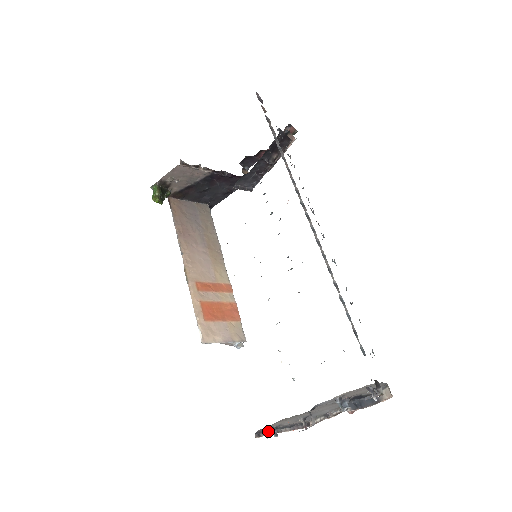
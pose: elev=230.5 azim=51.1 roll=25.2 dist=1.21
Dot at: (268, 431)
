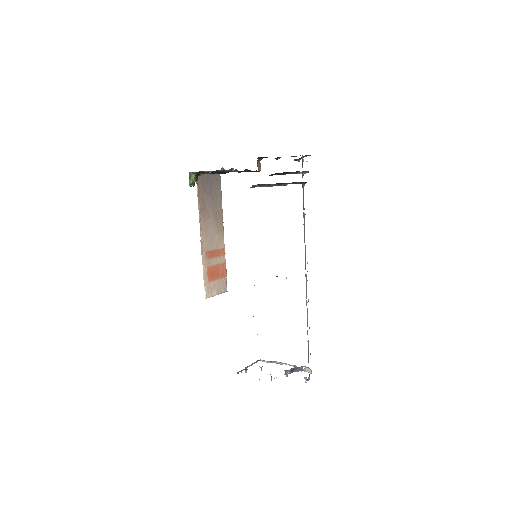
Dot at: occluded
